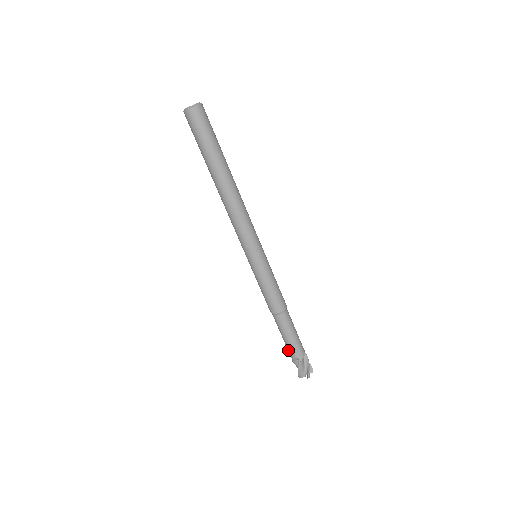
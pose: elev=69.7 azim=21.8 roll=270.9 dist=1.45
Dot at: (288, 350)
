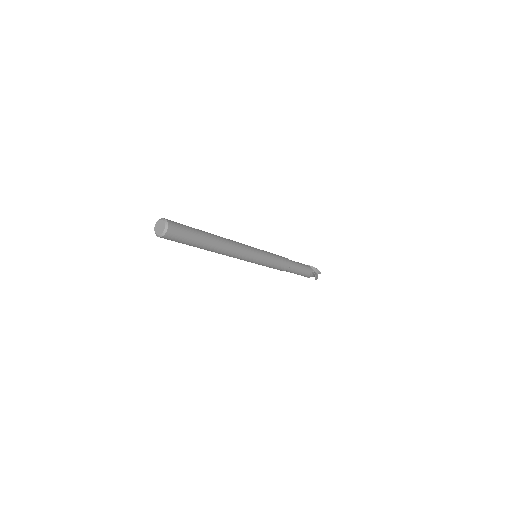
Dot at: occluded
